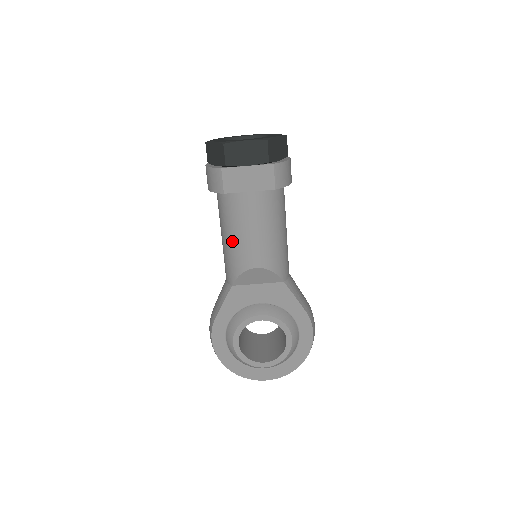
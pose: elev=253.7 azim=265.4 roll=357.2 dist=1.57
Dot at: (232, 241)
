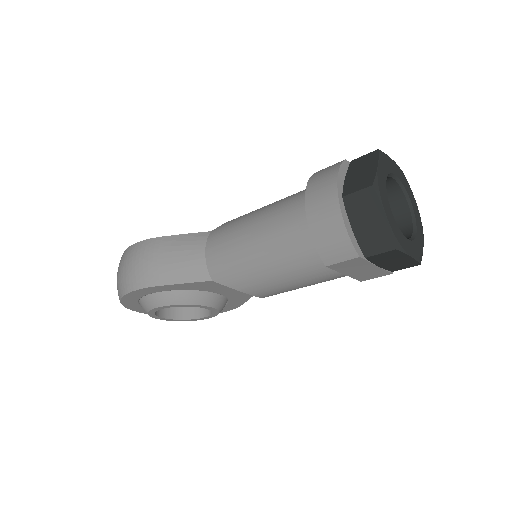
Dot at: (267, 274)
